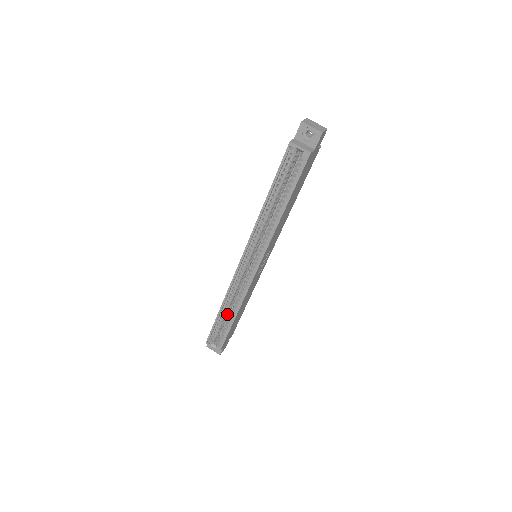
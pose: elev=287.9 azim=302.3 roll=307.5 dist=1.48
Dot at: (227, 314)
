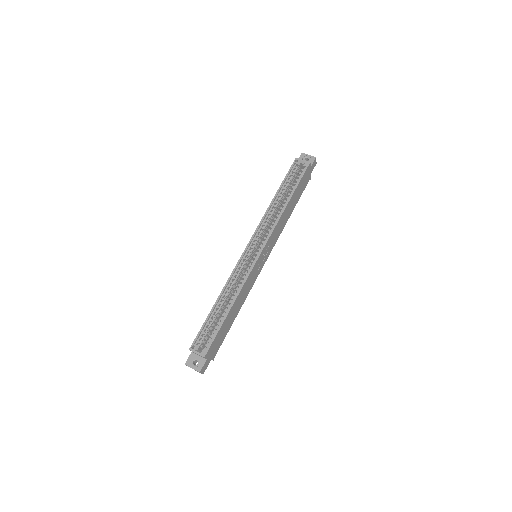
Dot at: (221, 311)
